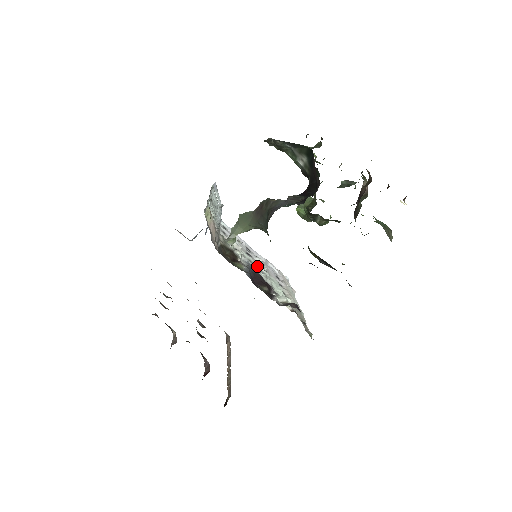
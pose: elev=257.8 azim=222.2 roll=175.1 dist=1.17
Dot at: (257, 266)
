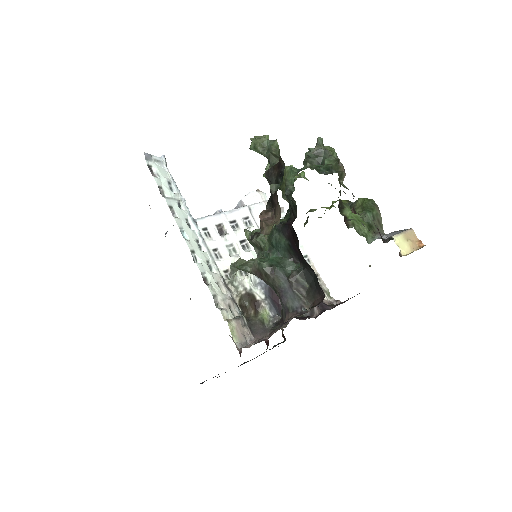
Dot at: occluded
